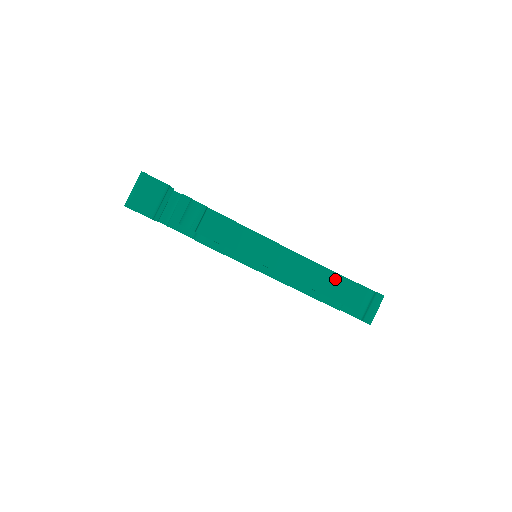
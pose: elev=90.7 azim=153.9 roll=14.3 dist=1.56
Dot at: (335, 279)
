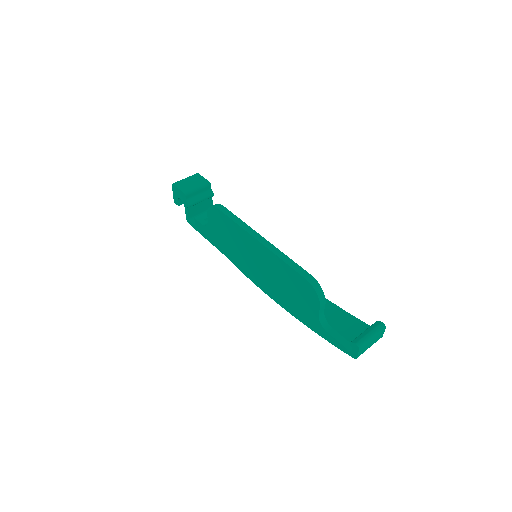
Dot at: (333, 310)
